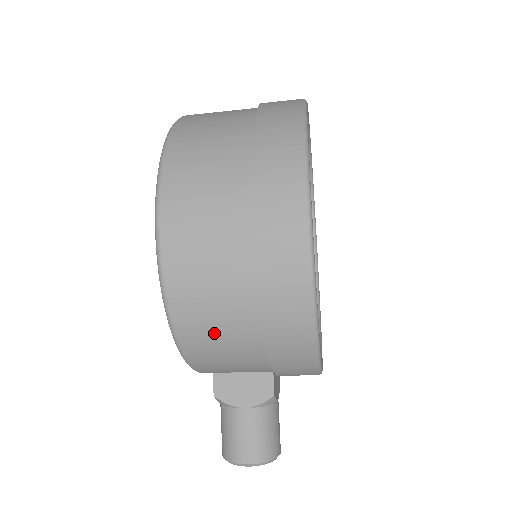
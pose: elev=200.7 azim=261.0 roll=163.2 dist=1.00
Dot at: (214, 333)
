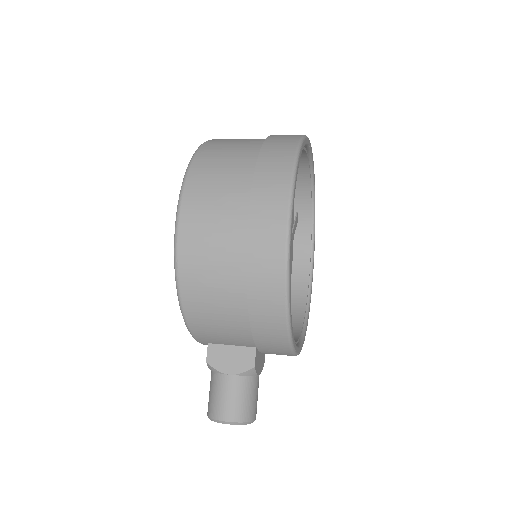
Dot at: (210, 301)
